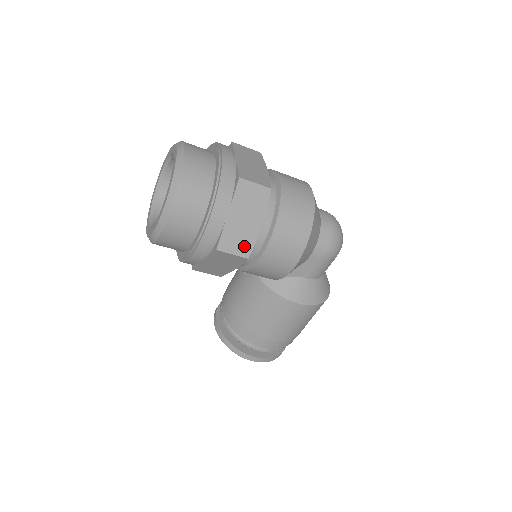
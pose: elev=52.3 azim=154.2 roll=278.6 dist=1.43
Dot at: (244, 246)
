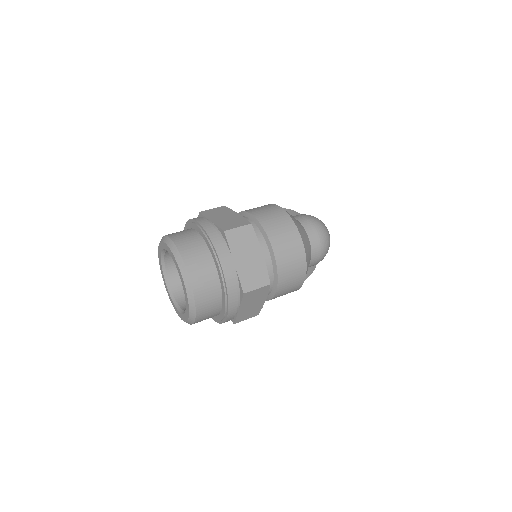
Dot at: (254, 313)
